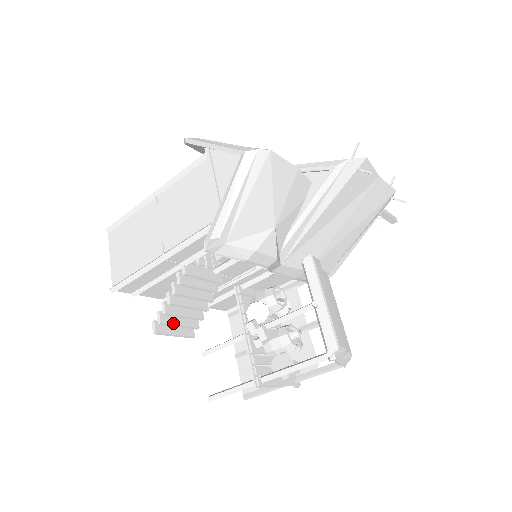
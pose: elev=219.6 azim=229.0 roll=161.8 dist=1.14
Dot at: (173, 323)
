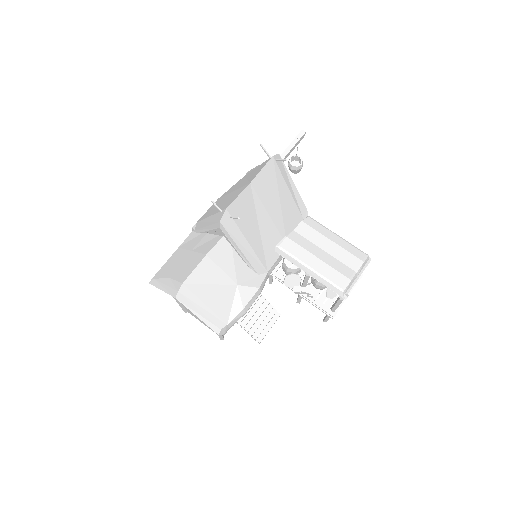
Dot at: (261, 330)
